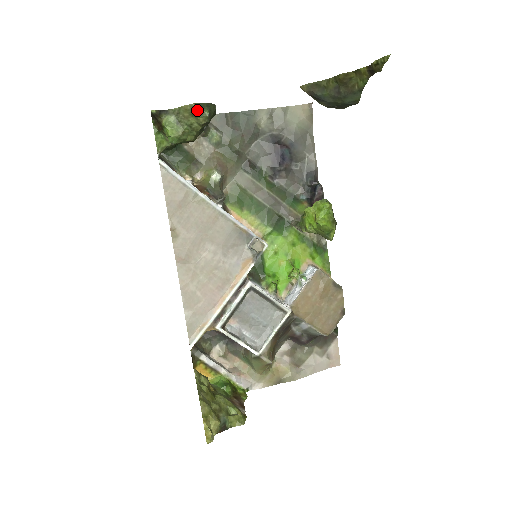
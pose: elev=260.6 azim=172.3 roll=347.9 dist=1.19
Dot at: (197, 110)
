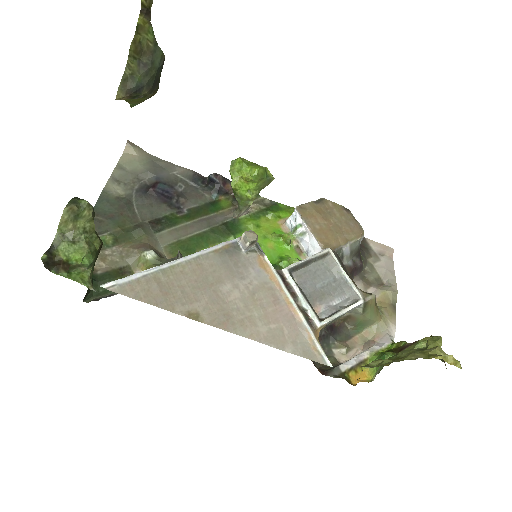
Dot at: (74, 209)
